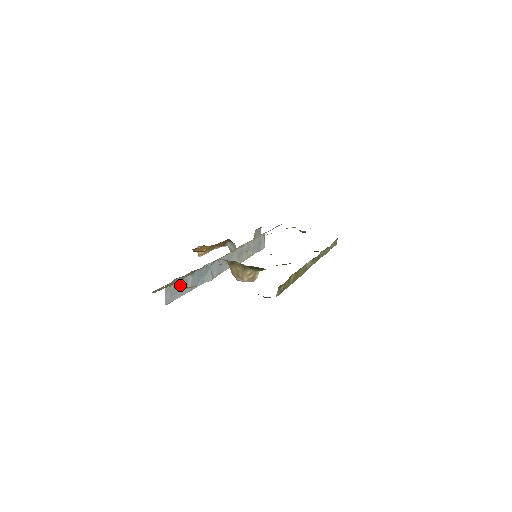
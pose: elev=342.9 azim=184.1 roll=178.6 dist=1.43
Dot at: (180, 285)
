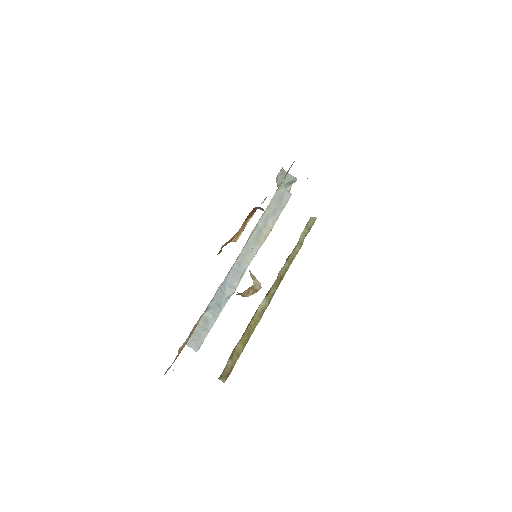
Dot at: (201, 327)
